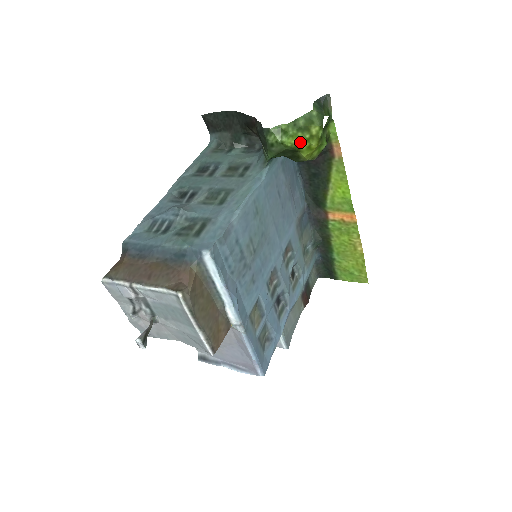
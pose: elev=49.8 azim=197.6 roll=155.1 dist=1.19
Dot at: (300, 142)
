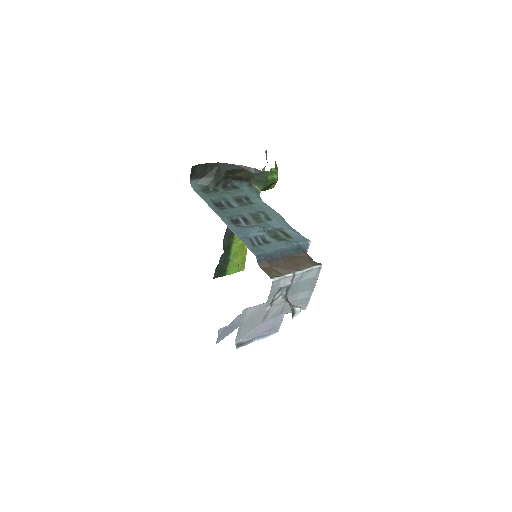
Dot at: (277, 178)
